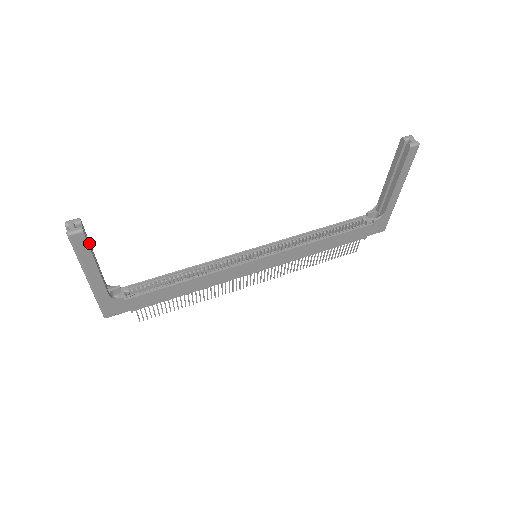
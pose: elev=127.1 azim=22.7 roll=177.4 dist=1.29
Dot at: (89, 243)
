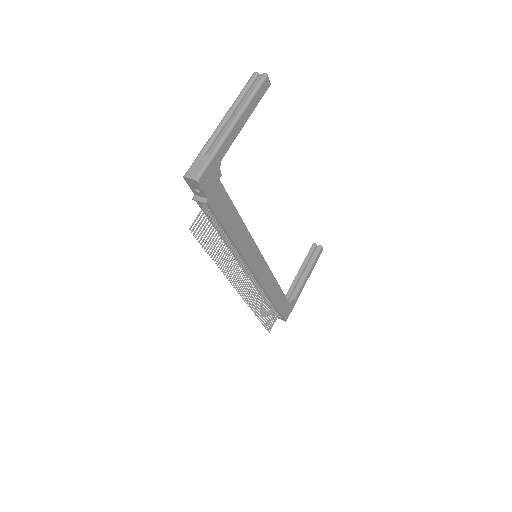
Dot at: occluded
